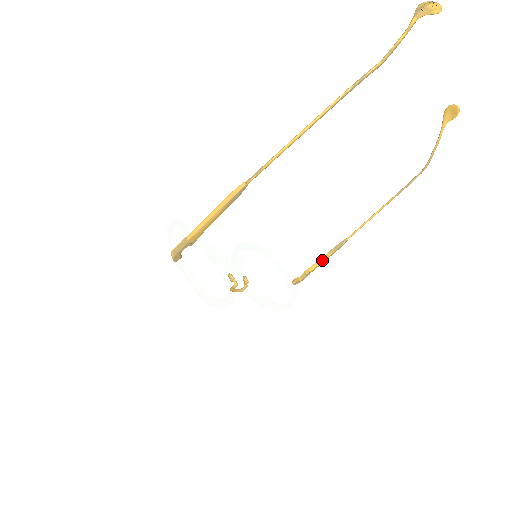
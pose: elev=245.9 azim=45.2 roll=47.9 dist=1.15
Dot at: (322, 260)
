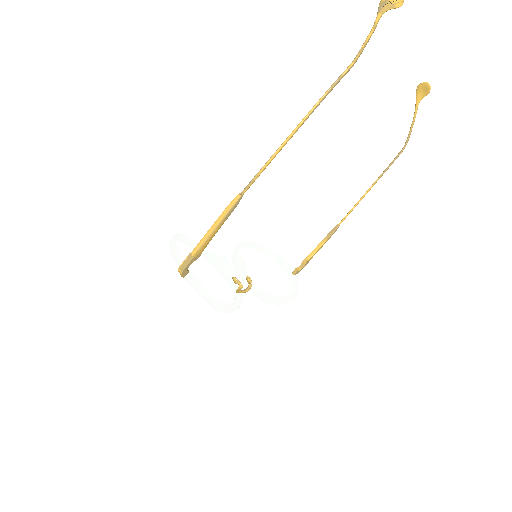
Dot at: (318, 248)
